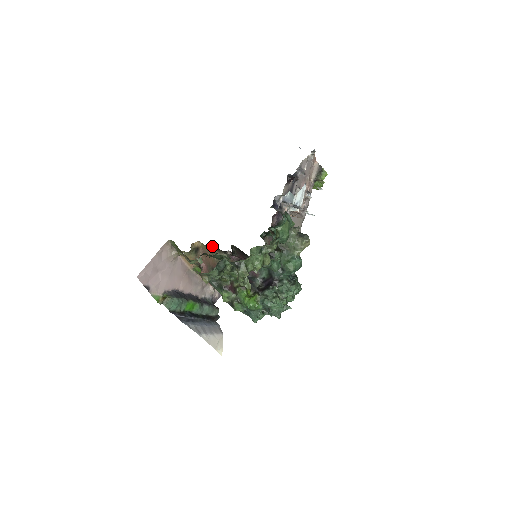
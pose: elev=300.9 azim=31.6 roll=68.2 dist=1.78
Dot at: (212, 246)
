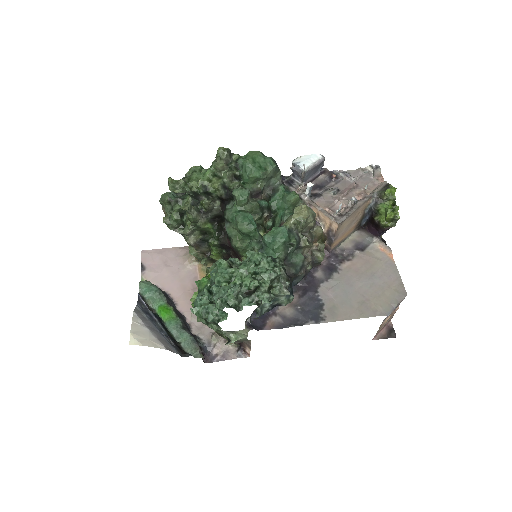
Dot at: occluded
